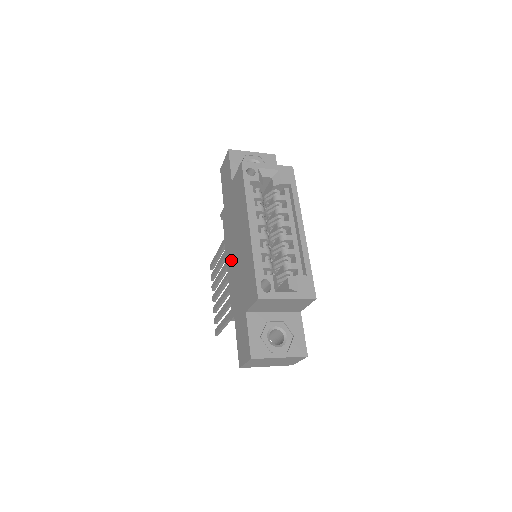
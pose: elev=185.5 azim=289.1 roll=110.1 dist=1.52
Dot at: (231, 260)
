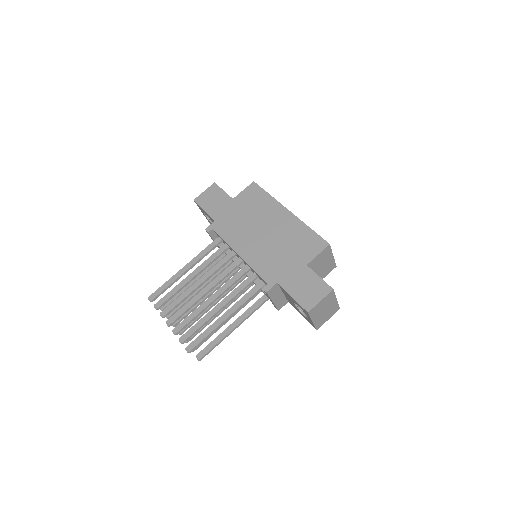
Dot at: (252, 247)
